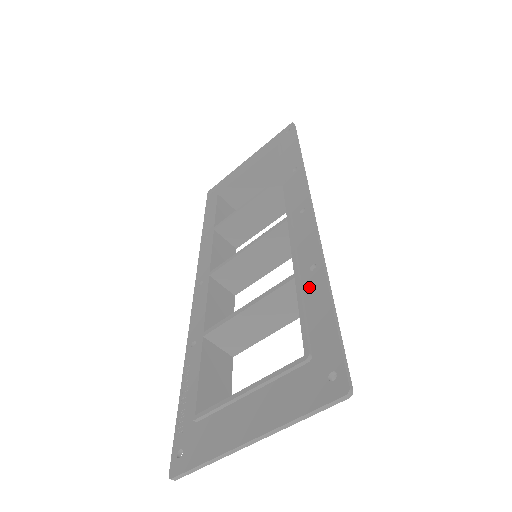
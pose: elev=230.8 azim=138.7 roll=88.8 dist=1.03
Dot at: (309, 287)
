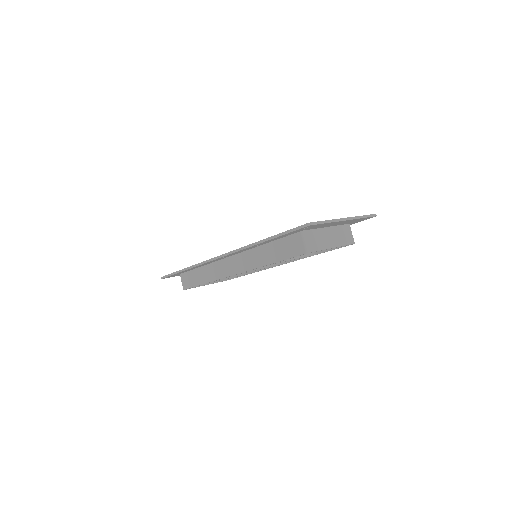
Dot at: occluded
